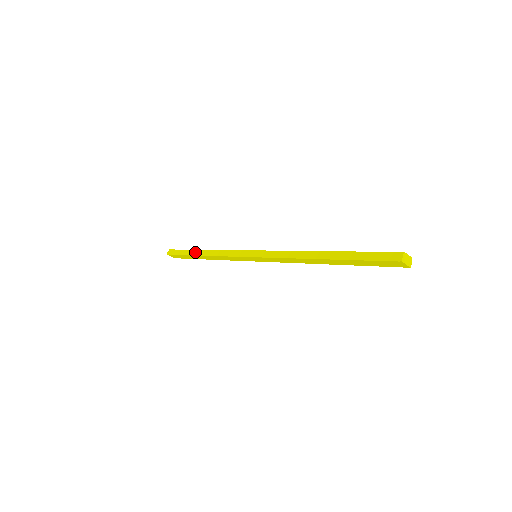
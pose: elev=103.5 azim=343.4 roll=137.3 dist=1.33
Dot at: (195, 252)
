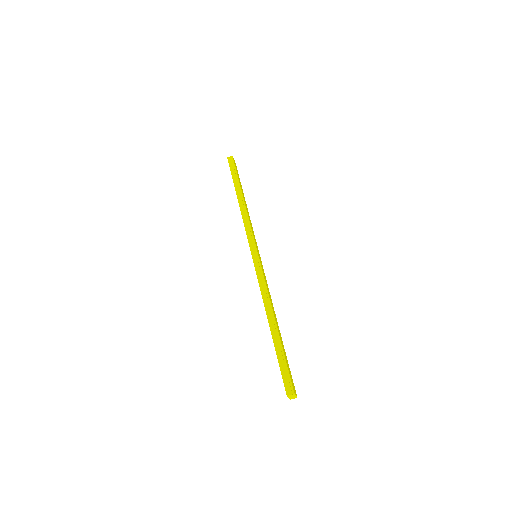
Dot at: (238, 190)
